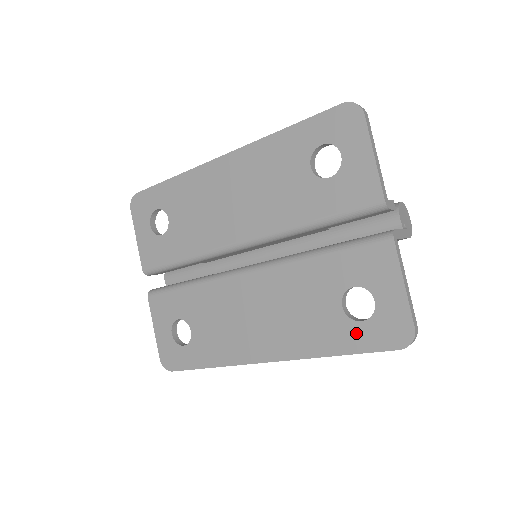
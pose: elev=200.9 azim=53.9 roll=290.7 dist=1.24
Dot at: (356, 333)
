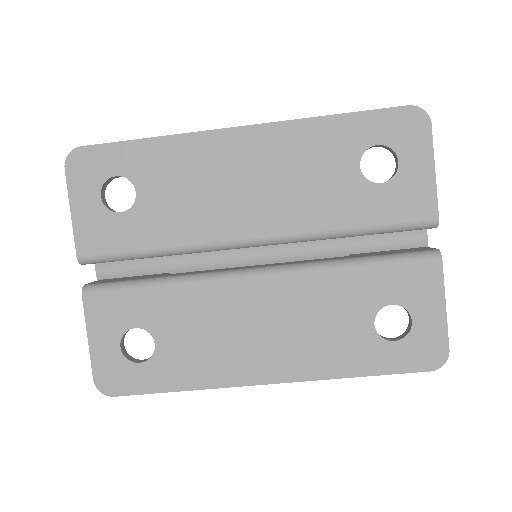
Dot at: (386, 353)
